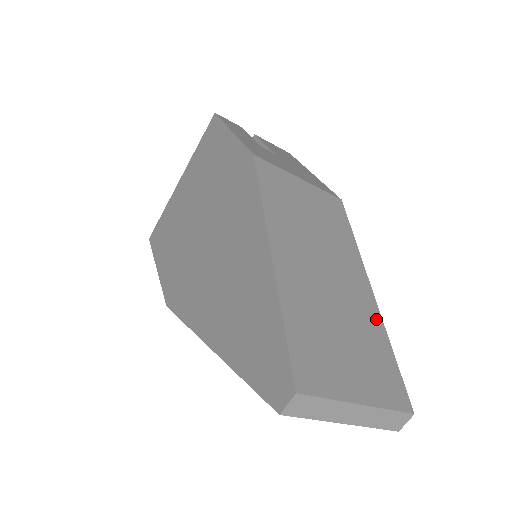
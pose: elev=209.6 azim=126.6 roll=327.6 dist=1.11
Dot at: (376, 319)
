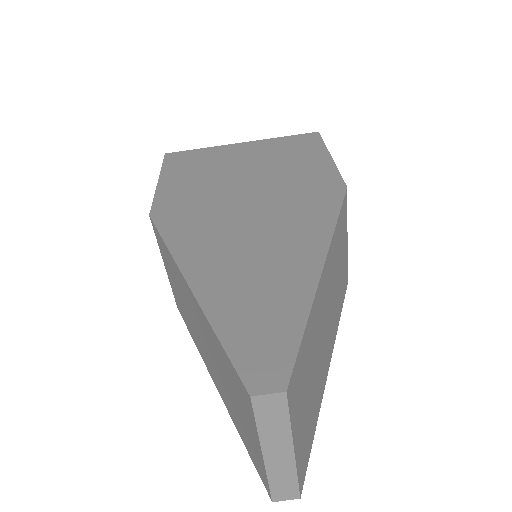
Dot at: (322, 394)
